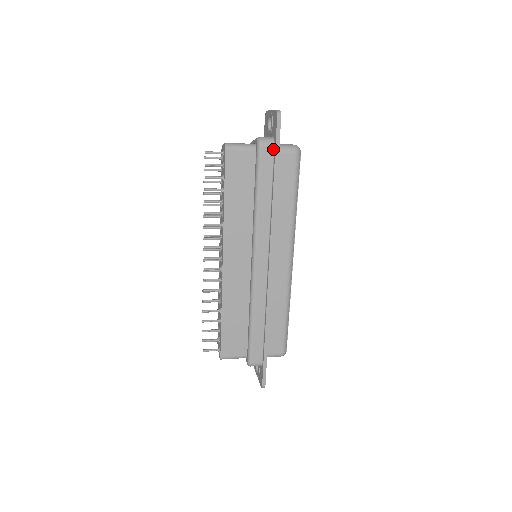
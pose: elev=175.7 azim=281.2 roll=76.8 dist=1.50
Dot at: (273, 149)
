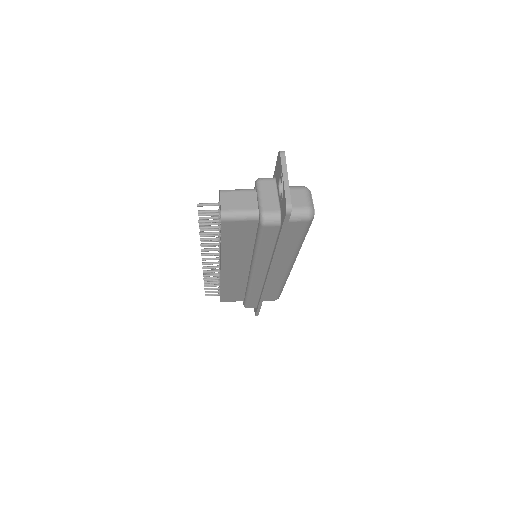
Dot at: (278, 227)
